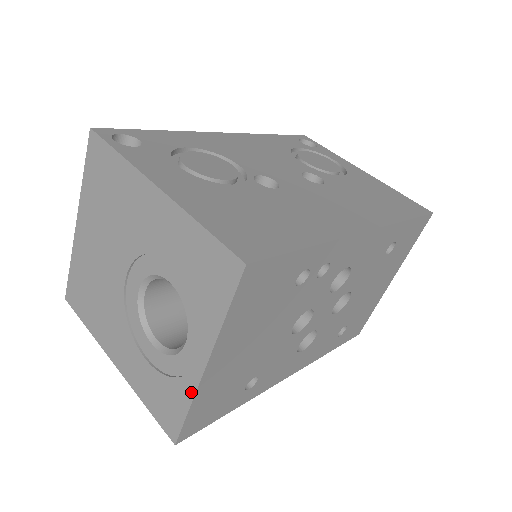
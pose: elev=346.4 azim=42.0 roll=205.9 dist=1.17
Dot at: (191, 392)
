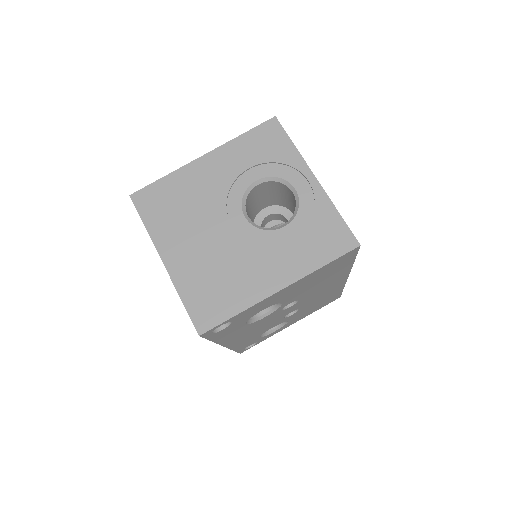
Dot at: (327, 201)
